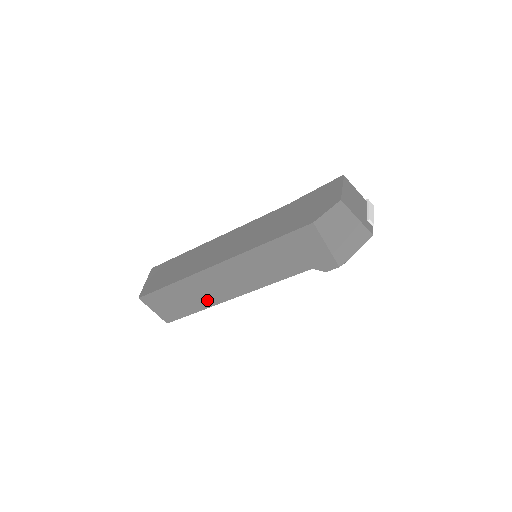
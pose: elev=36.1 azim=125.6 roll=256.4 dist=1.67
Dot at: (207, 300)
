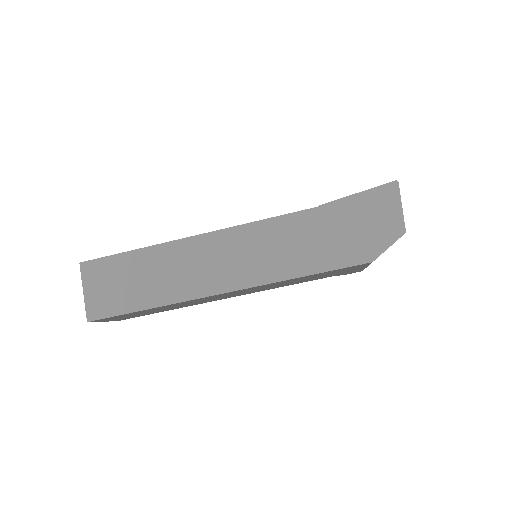
Dot at: (187, 305)
